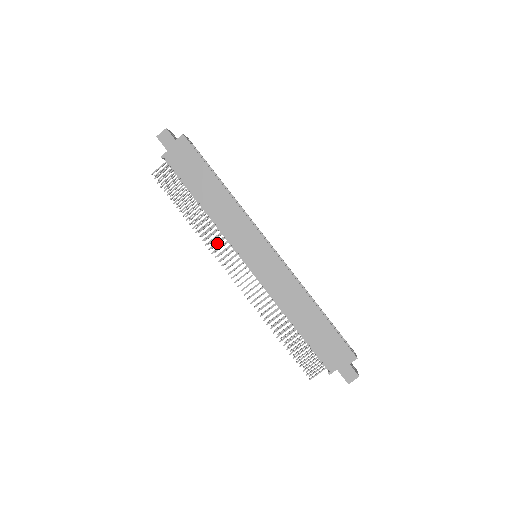
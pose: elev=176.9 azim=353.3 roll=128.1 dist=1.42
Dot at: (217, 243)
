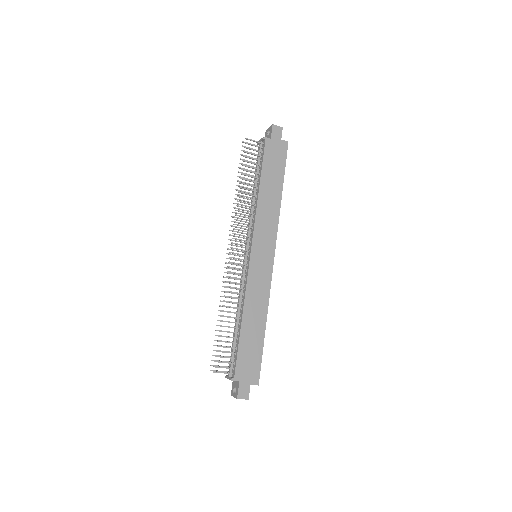
Dot at: (239, 222)
